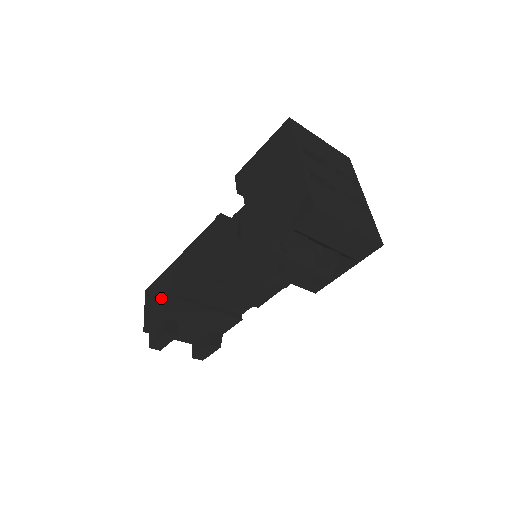
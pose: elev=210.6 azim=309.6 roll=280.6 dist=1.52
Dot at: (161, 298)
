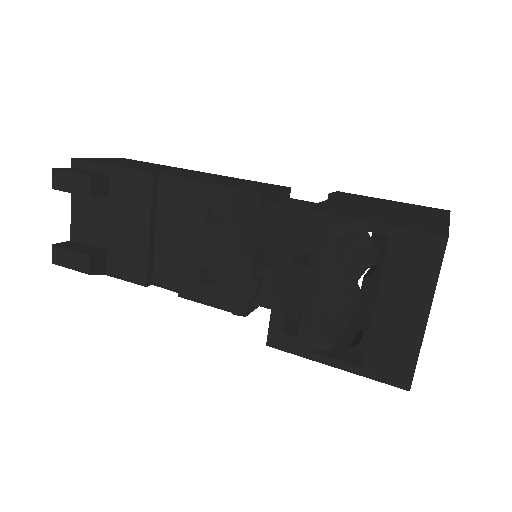
Dot at: (133, 164)
